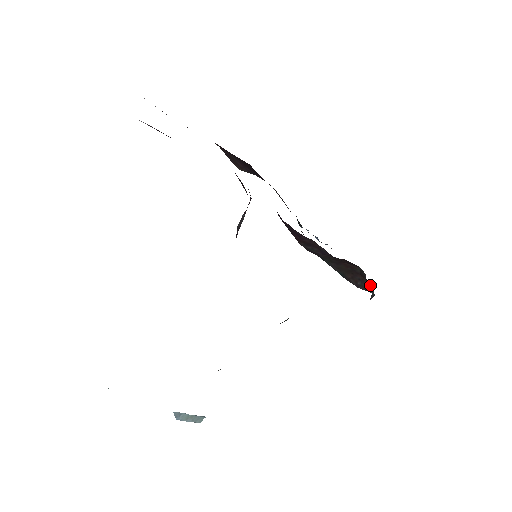
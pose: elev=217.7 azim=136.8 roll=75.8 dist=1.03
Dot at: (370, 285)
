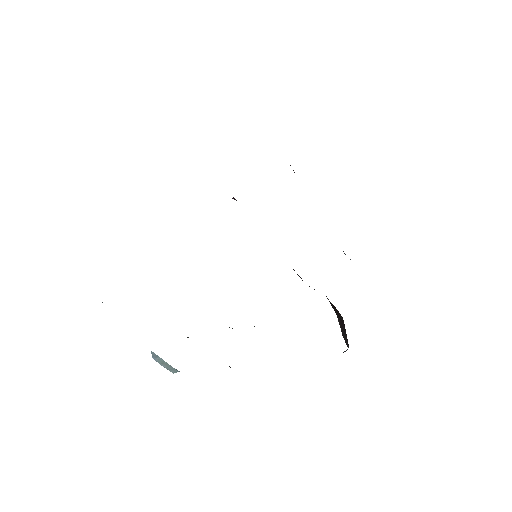
Dot at: (347, 339)
